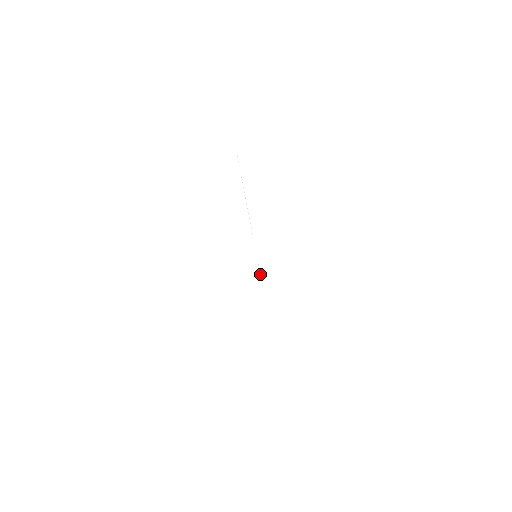
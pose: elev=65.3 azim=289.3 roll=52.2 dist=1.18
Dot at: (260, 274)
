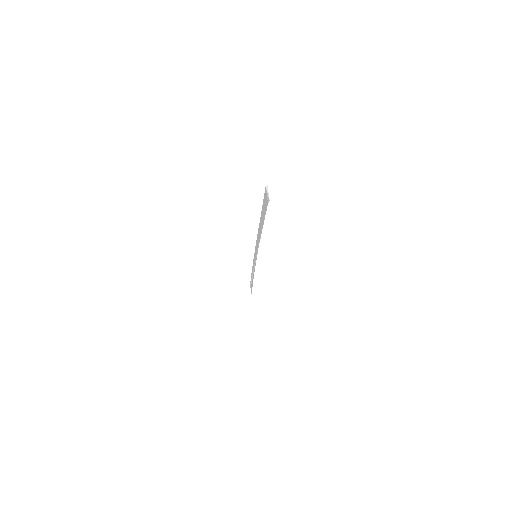
Dot at: occluded
